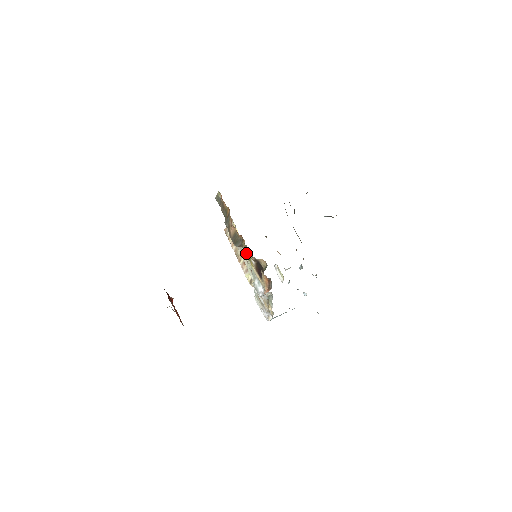
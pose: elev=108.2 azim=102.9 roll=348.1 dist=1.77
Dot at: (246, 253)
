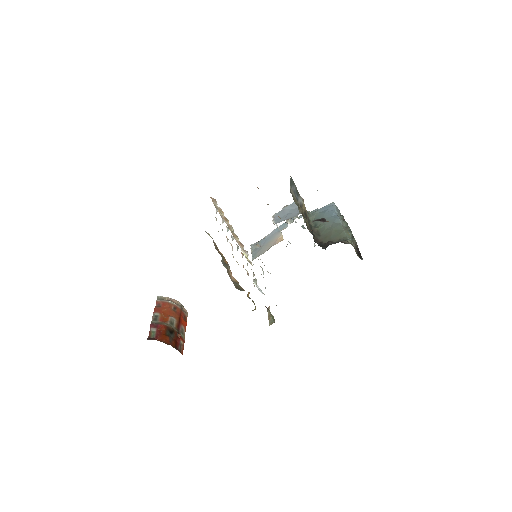
Dot at: occluded
